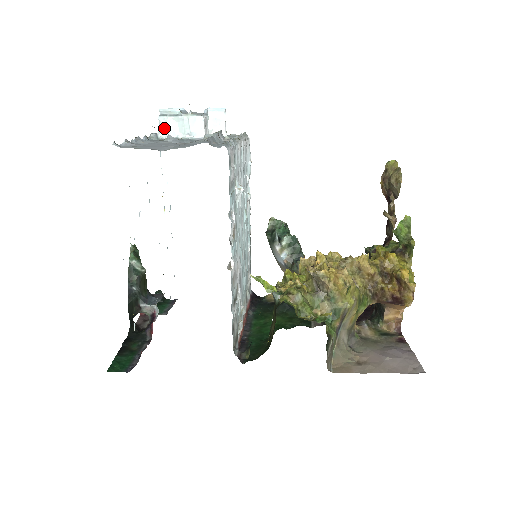
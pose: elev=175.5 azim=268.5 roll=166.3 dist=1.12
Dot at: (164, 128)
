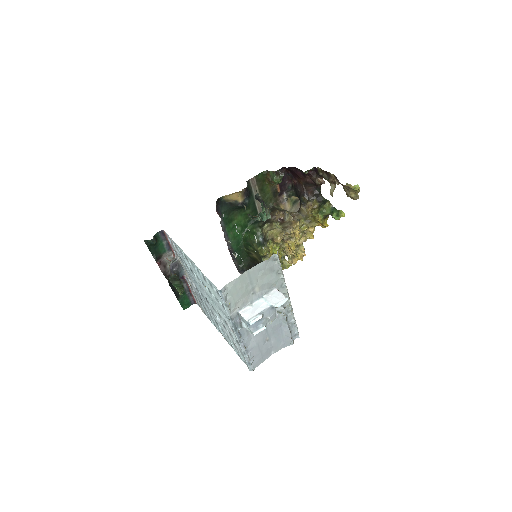
Dot at: occluded
